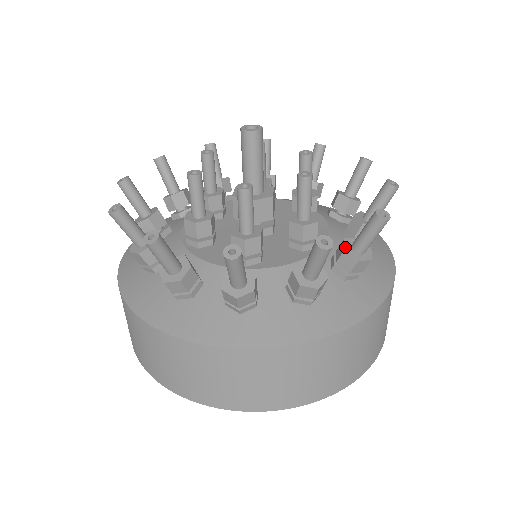
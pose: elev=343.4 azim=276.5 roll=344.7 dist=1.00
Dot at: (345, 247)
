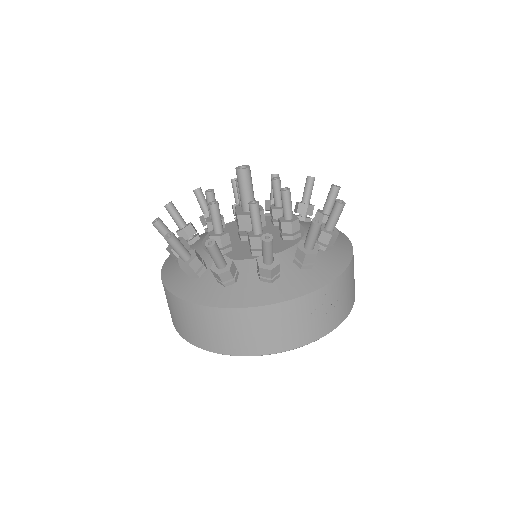
Dot at: (259, 257)
